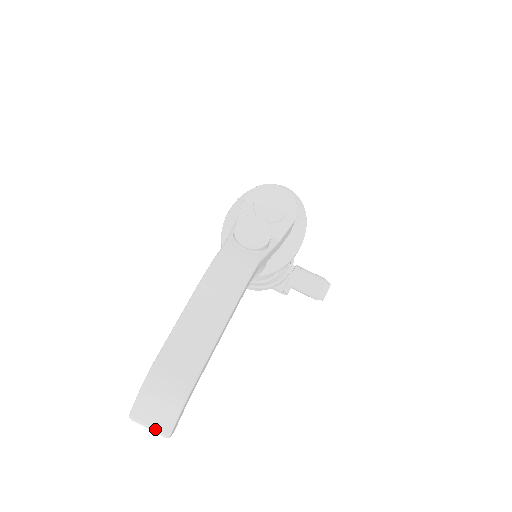
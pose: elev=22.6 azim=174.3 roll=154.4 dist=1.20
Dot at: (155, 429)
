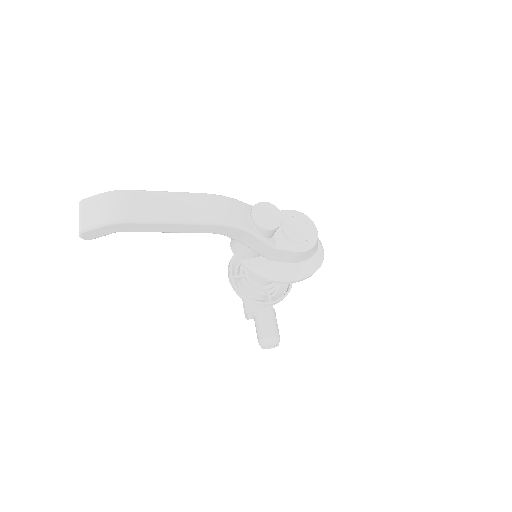
Dot at: (81, 220)
